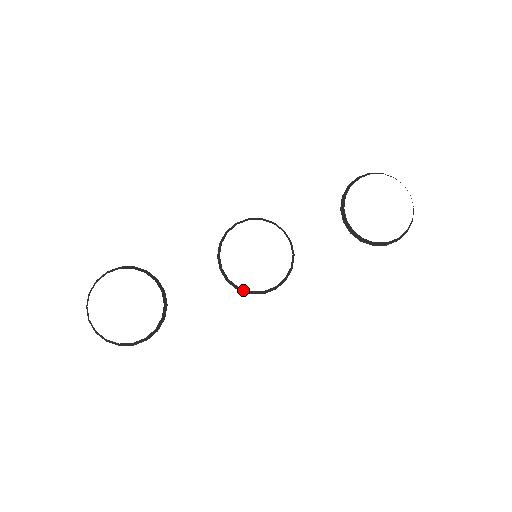
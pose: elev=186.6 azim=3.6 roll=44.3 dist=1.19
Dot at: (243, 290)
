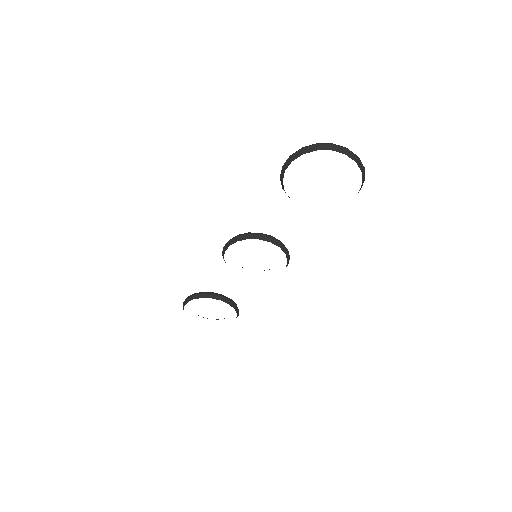
Dot at: occluded
